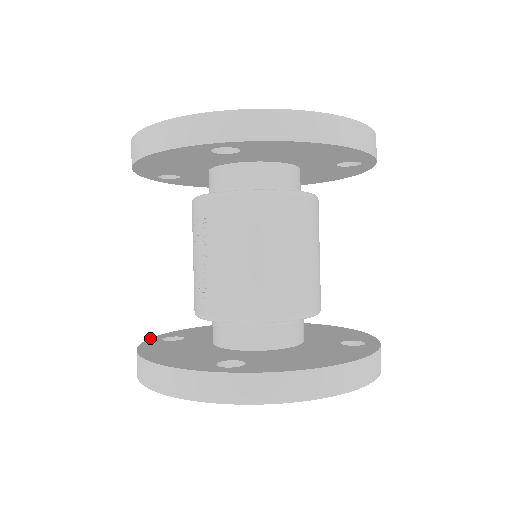
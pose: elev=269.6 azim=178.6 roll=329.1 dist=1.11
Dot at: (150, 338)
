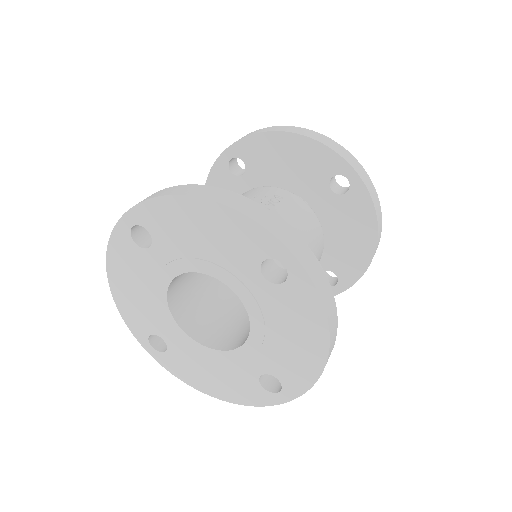
Dot at: occluded
